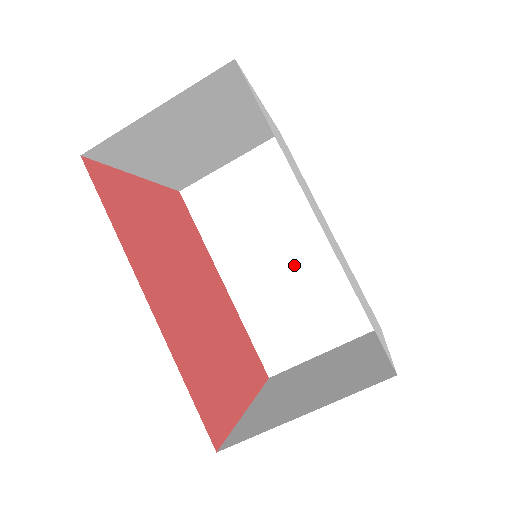
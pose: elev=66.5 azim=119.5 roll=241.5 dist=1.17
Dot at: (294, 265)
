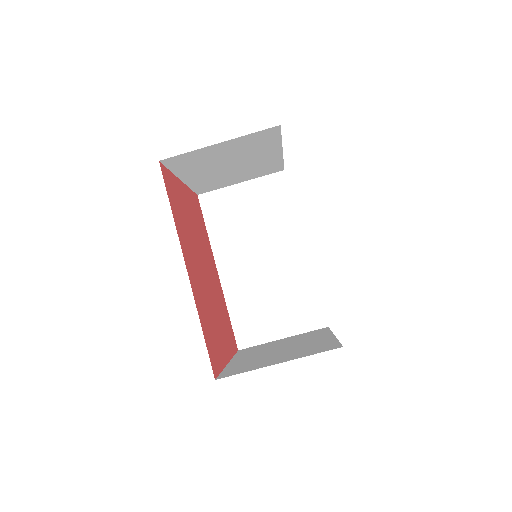
Dot at: (274, 269)
